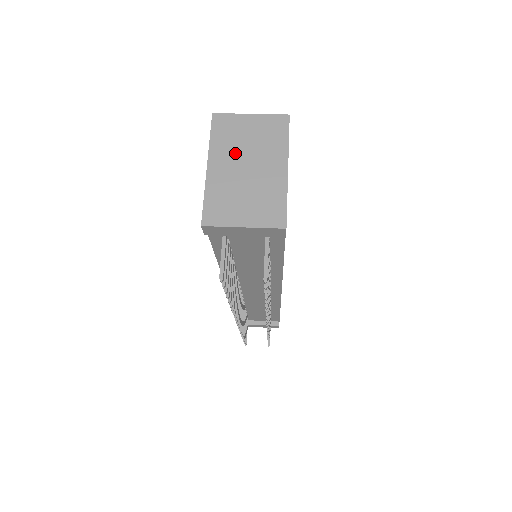
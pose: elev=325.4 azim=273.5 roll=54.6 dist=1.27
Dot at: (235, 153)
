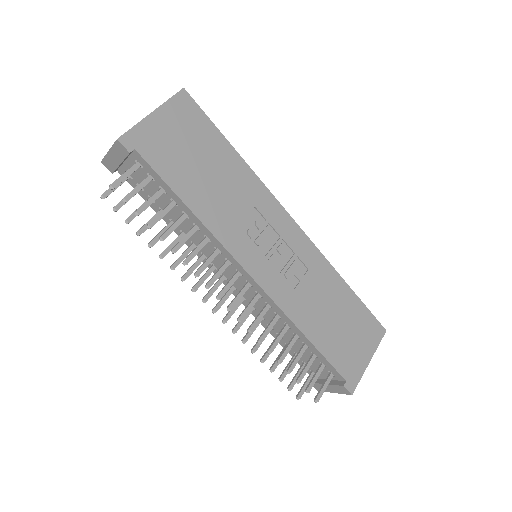
Dot at: occluded
